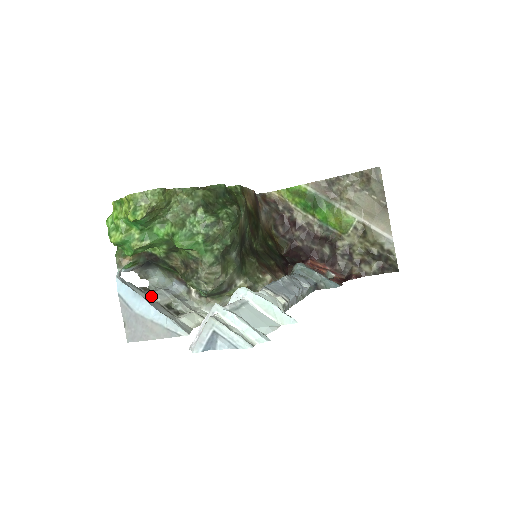
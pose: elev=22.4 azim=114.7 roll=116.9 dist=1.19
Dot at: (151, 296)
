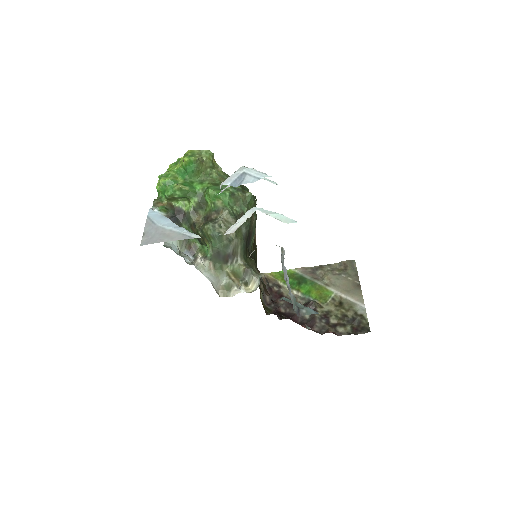
Dot at: occluded
